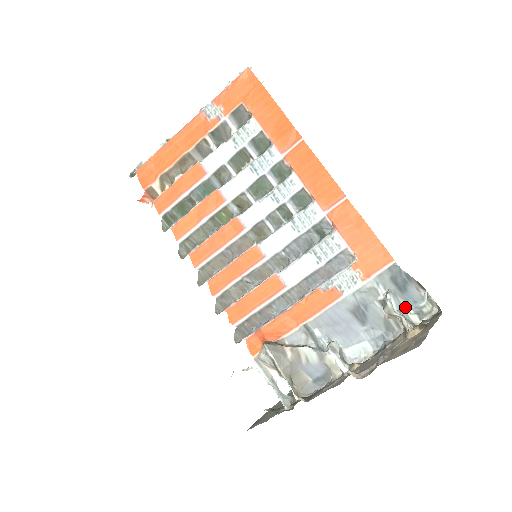
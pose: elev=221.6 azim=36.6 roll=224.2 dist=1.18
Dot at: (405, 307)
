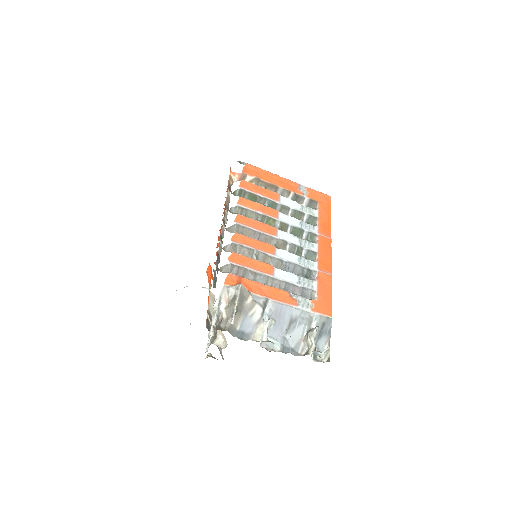
Dot at: occluded
